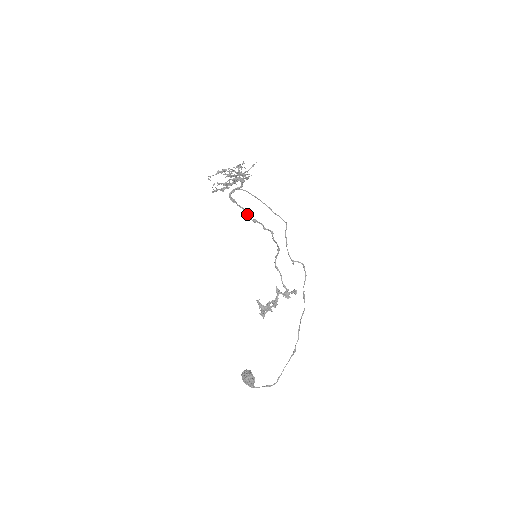
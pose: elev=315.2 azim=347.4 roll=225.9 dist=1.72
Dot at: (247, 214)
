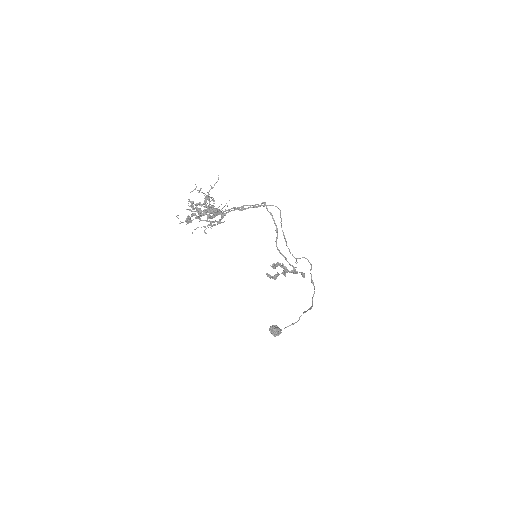
Dot at: (232, 208)
